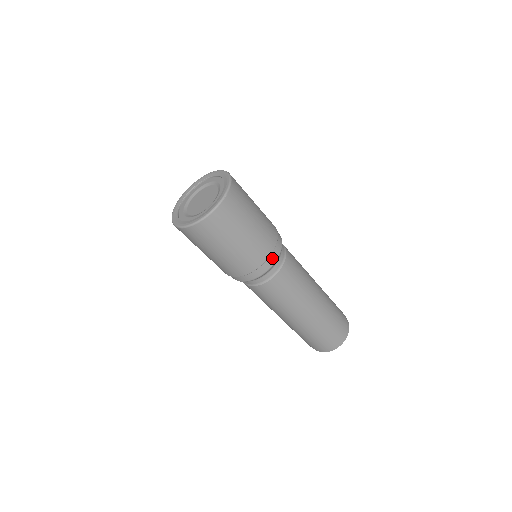
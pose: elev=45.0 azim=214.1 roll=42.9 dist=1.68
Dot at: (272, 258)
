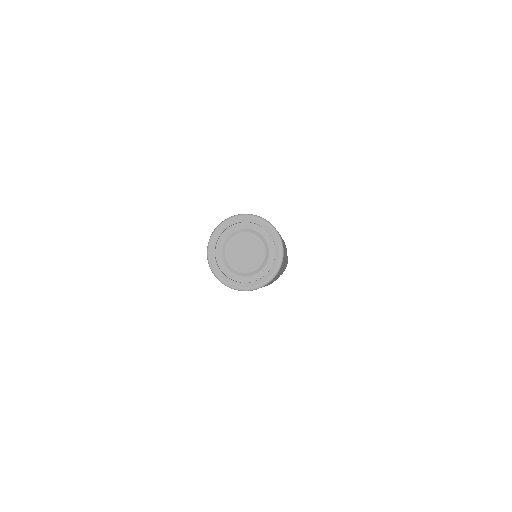
Dot at: occluded
